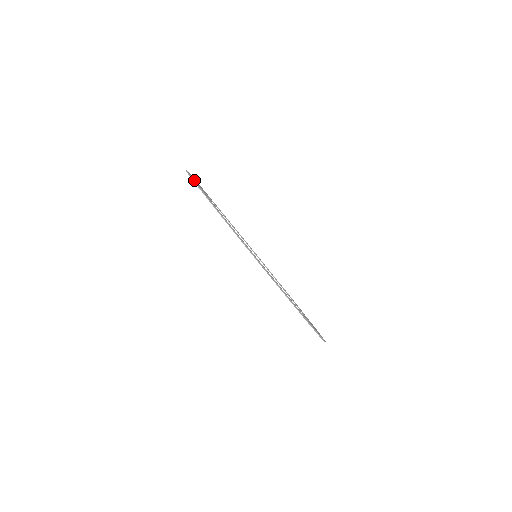
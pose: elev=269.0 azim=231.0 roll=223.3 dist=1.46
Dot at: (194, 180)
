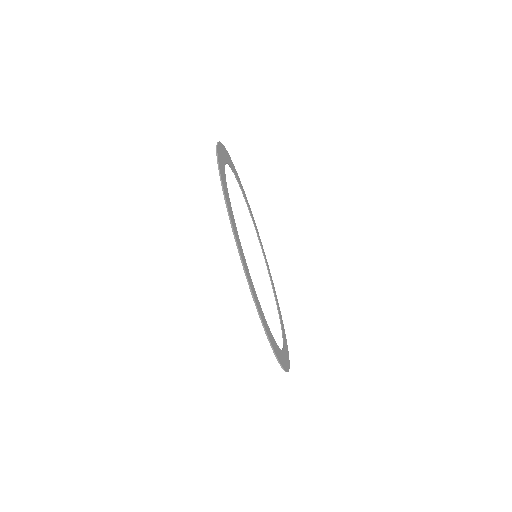
Dot at: (237, 243)
